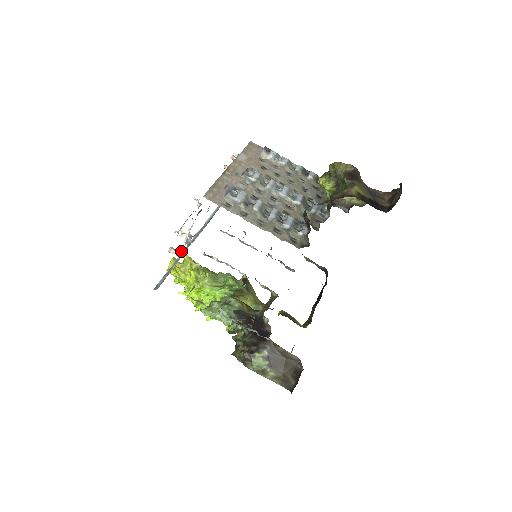
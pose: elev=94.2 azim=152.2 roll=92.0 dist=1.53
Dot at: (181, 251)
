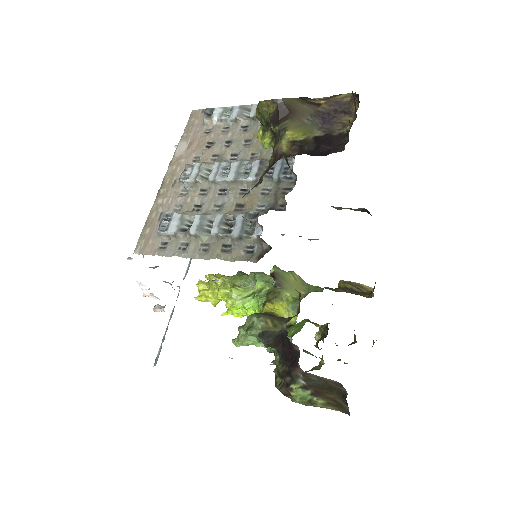
Dot at: (164, 307)
